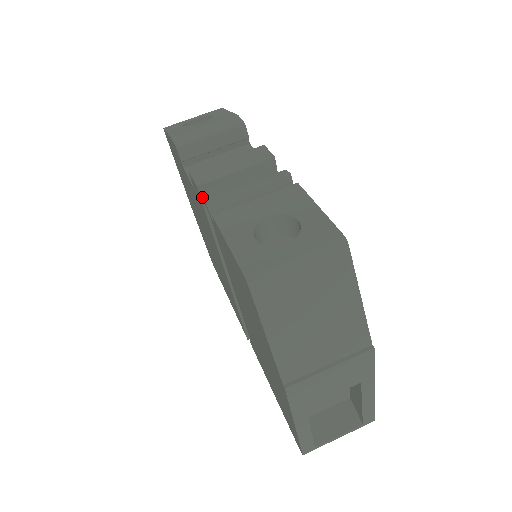
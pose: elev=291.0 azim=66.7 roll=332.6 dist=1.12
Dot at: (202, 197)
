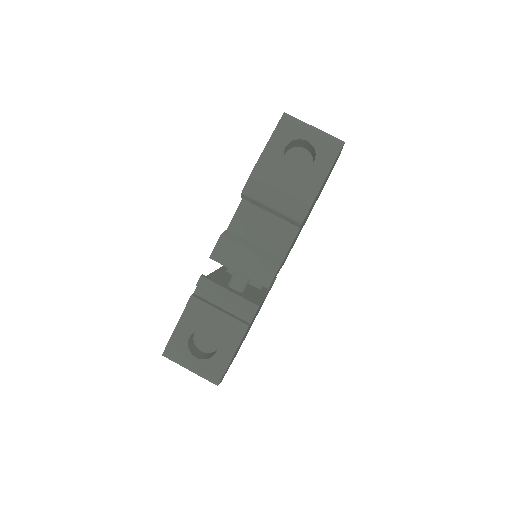
Dot at: occluded
